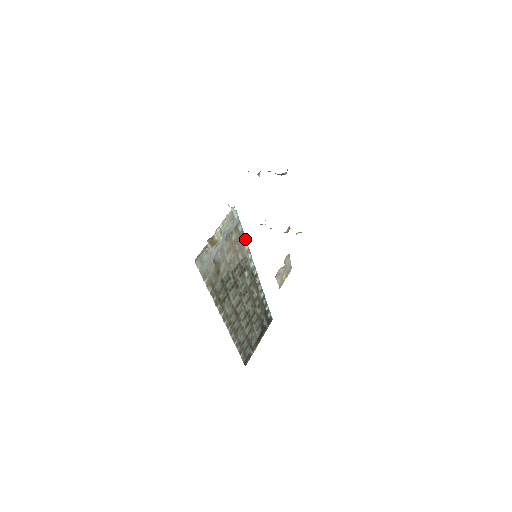
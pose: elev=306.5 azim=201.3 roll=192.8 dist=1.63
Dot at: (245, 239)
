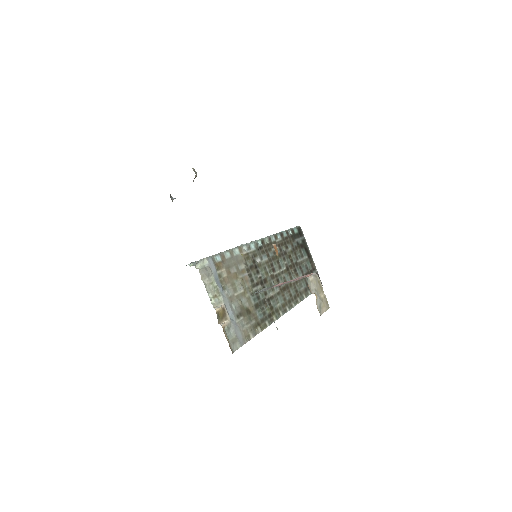
Dot at: (229, 251)
